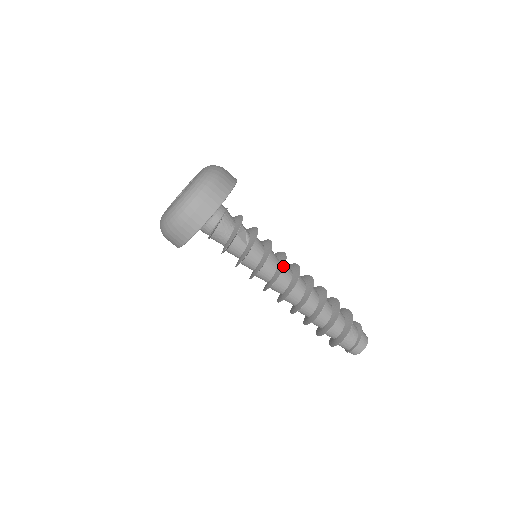
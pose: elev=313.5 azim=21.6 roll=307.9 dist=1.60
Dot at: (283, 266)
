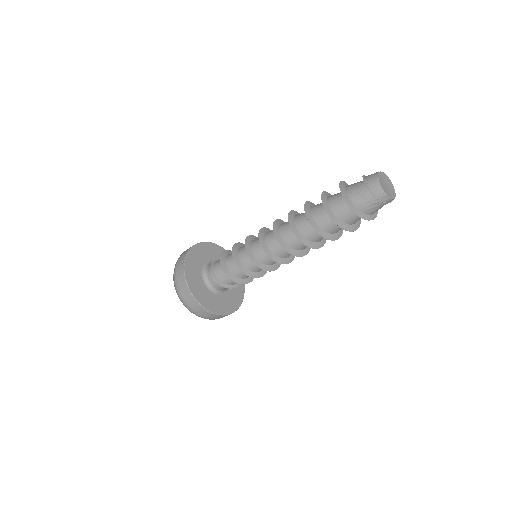
Dot at: (263, 229)
